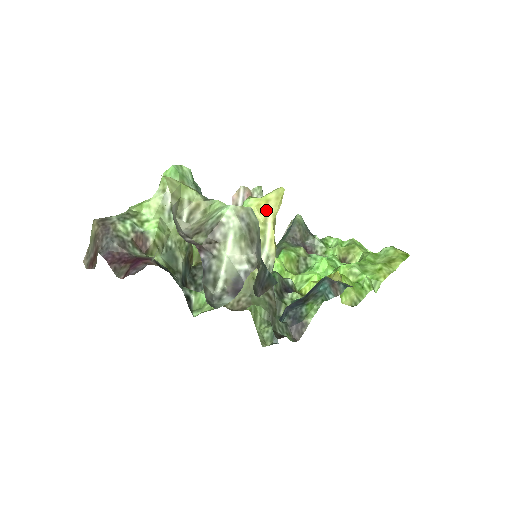
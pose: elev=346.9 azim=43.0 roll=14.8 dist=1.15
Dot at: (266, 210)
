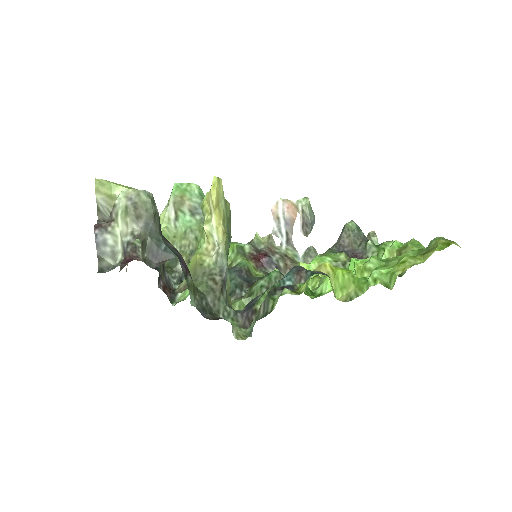
Dot at: (209, 200)
